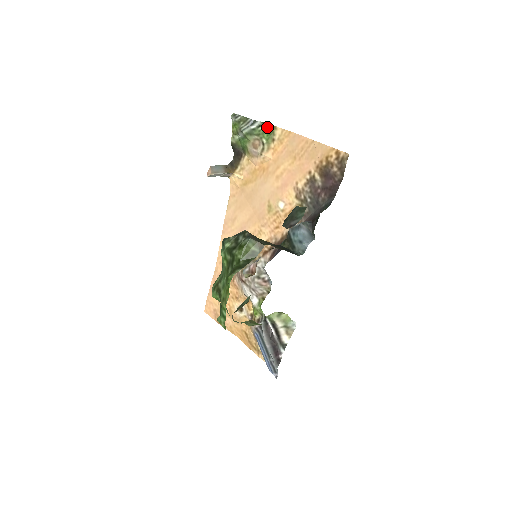
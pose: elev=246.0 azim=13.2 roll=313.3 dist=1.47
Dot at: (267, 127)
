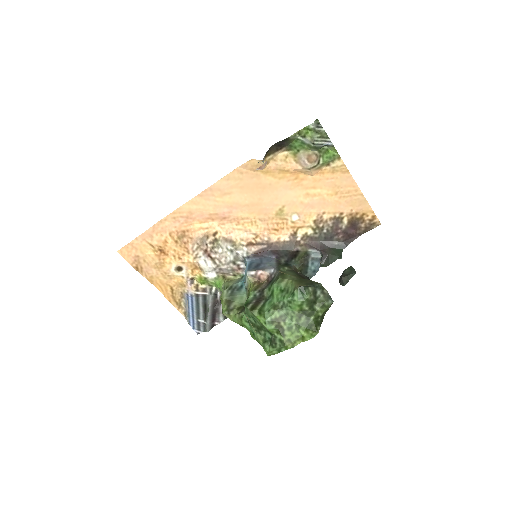
Dot at: (331, 150)
